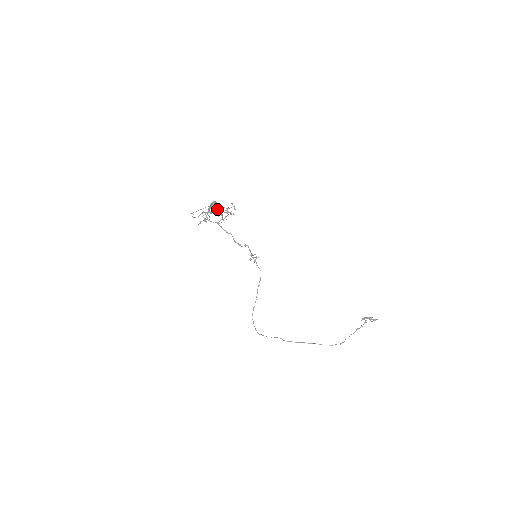
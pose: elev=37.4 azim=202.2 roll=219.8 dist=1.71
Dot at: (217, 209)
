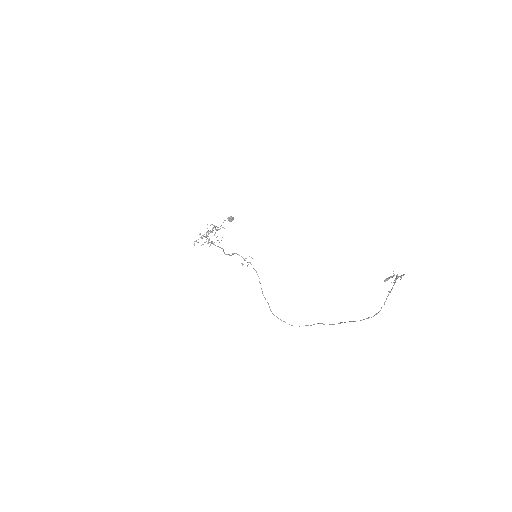
Dot at: (210, 231)
